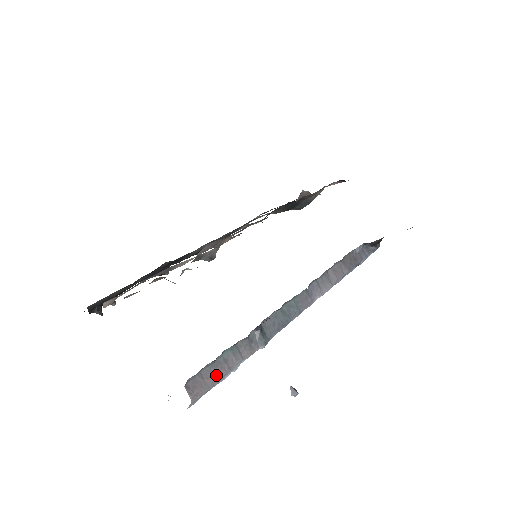
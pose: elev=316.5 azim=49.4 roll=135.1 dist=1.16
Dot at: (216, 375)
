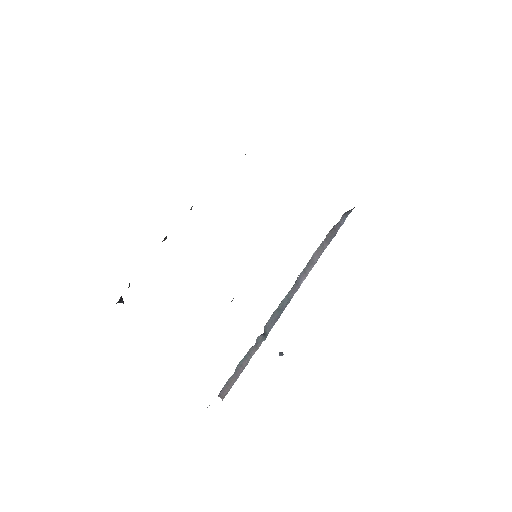
Dot at: (236, 377)
